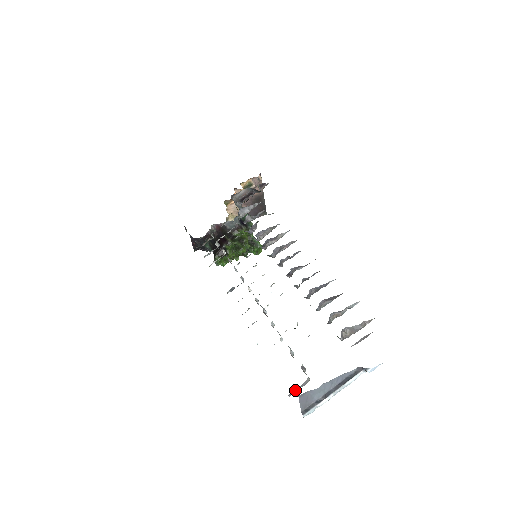
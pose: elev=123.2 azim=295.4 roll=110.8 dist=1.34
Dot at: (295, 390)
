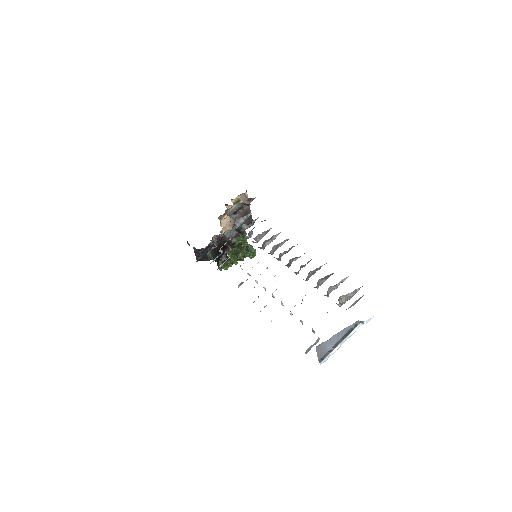
Dot at: (310, 348)
